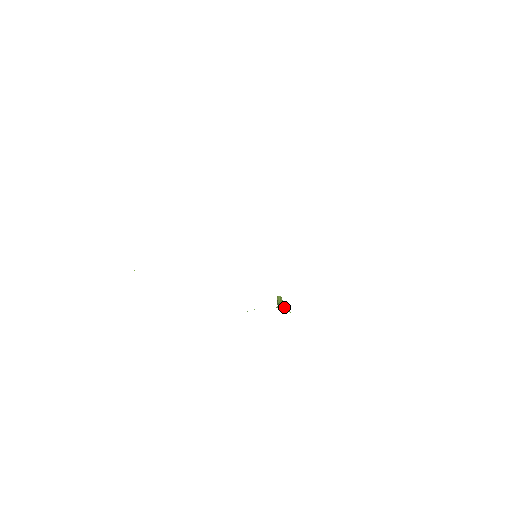
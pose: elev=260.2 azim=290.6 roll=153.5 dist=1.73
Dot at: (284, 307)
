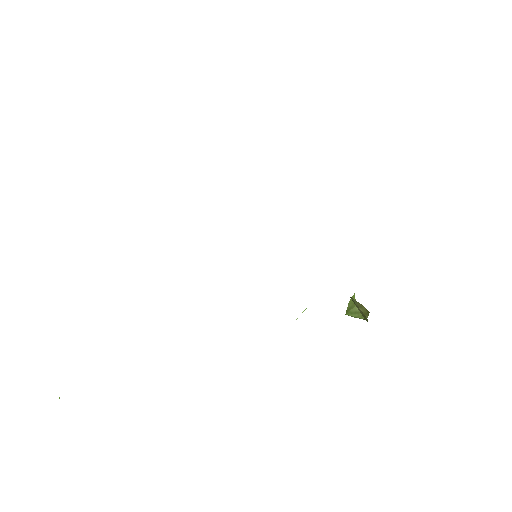
Dot at: occluded
